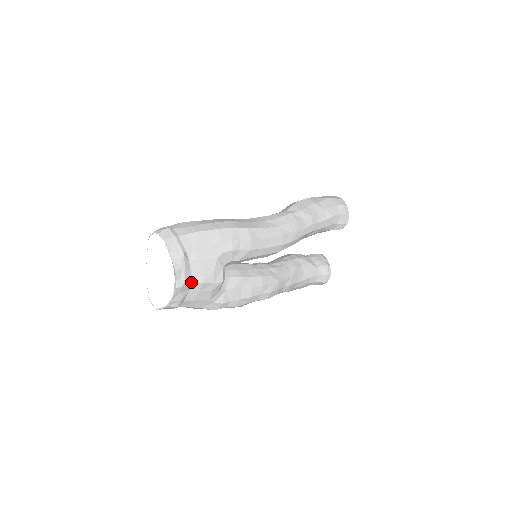
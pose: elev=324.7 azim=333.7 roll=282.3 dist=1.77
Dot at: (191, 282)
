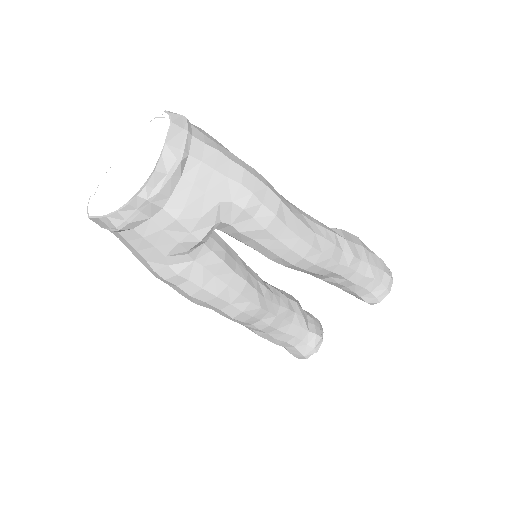
Dot at: (162, 206)
